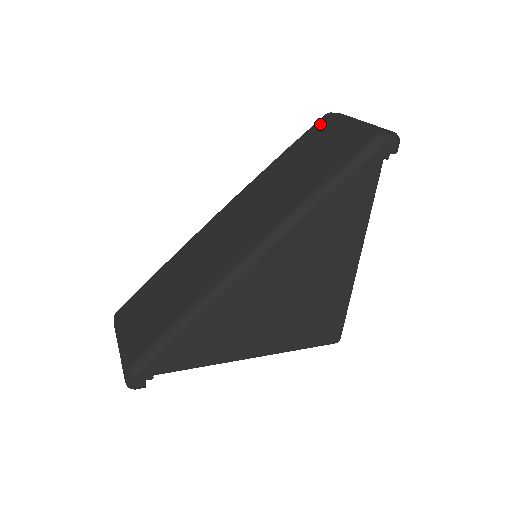
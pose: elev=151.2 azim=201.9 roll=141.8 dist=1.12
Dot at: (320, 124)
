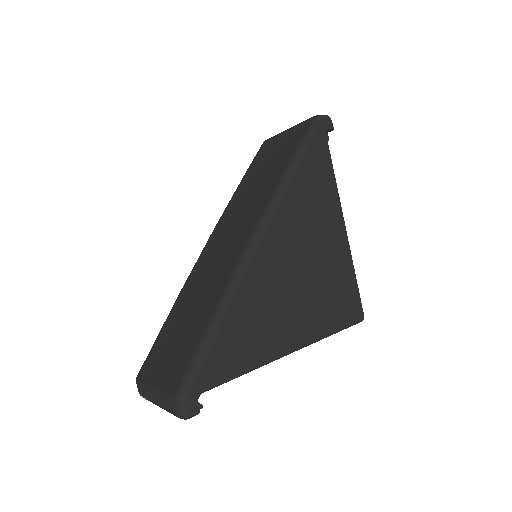
Dot at: (262, 148)
